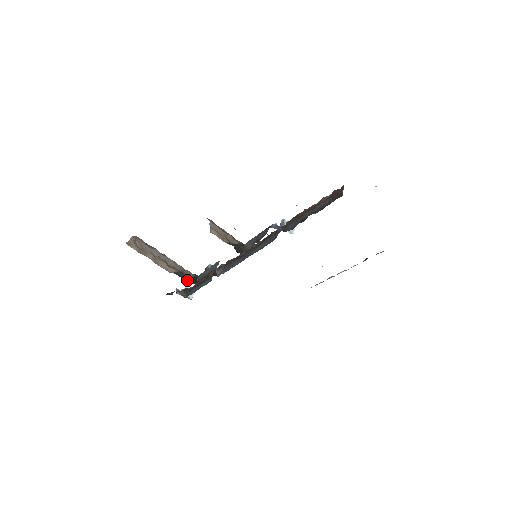
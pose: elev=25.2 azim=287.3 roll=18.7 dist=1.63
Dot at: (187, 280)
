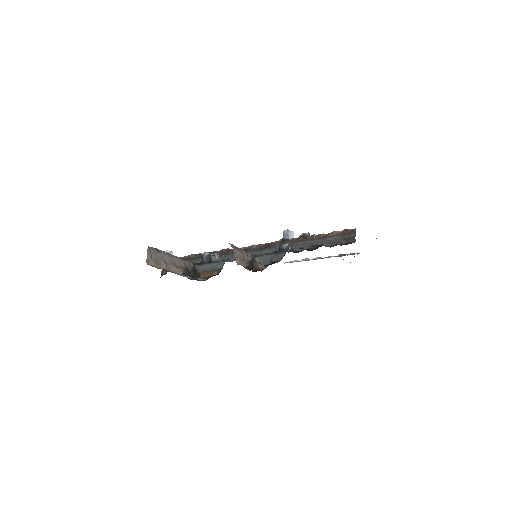
Dot at: (190, 275)
